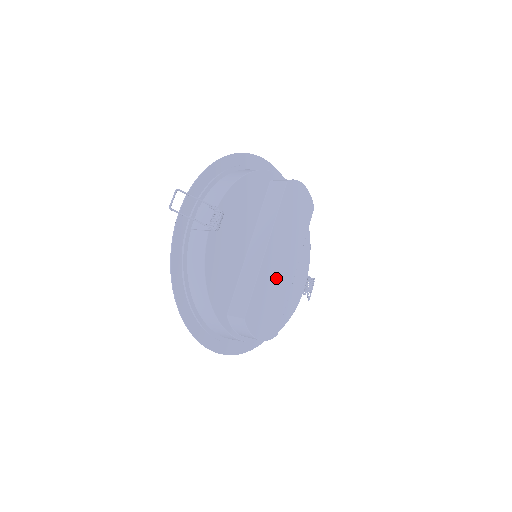
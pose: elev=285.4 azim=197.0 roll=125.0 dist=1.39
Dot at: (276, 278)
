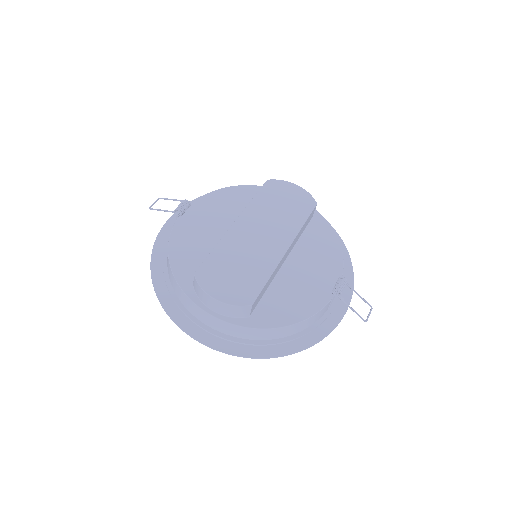
Dot at: (250, 250)
